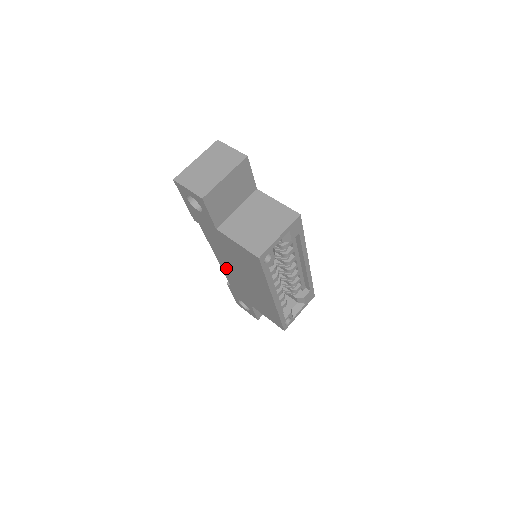
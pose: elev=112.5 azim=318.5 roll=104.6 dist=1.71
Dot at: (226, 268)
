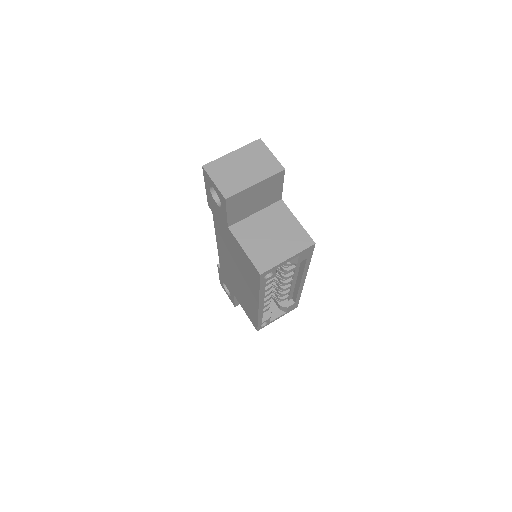
Dot at: (223, 256)
